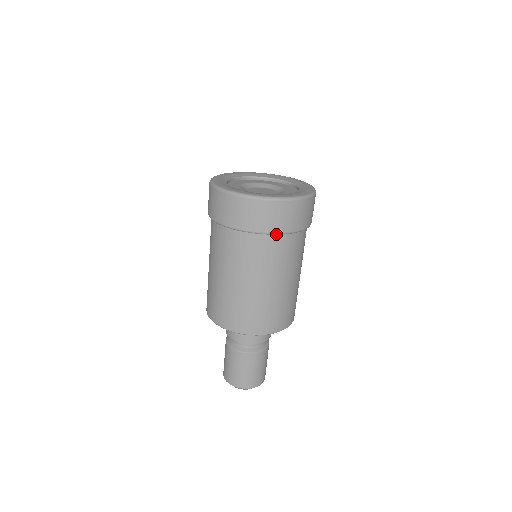
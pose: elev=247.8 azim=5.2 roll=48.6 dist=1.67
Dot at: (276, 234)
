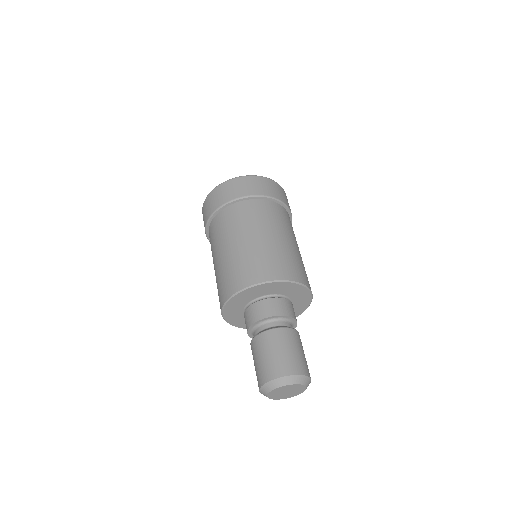
Dot at: (236, 200)
